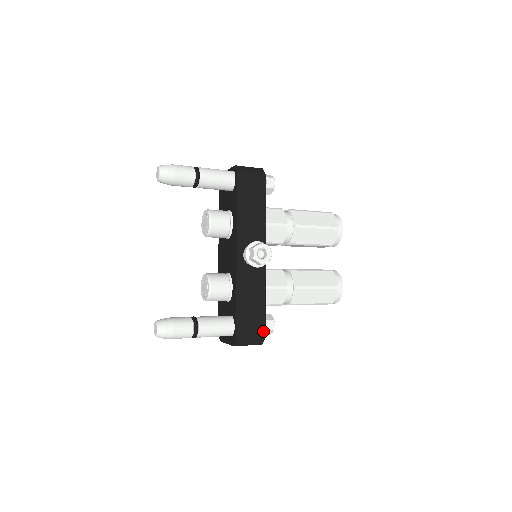
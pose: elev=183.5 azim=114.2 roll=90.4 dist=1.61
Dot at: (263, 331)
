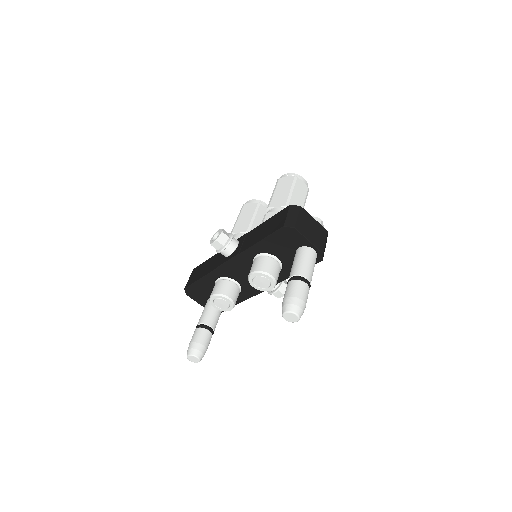
Dot at: occluded
